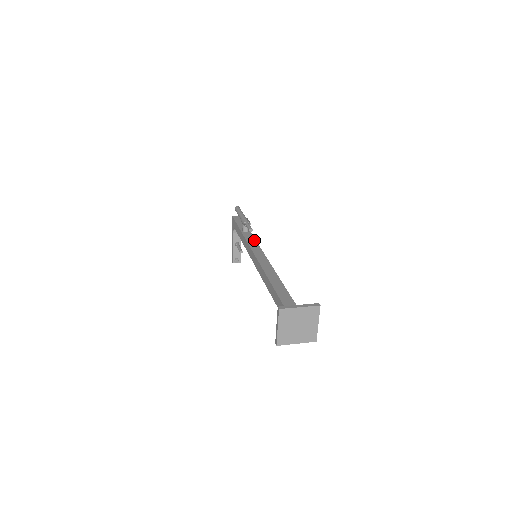
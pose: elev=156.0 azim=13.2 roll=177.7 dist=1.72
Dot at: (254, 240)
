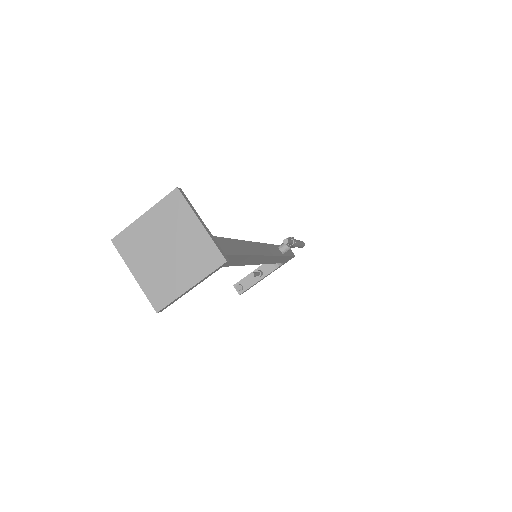
Dot at: (276, 253)
